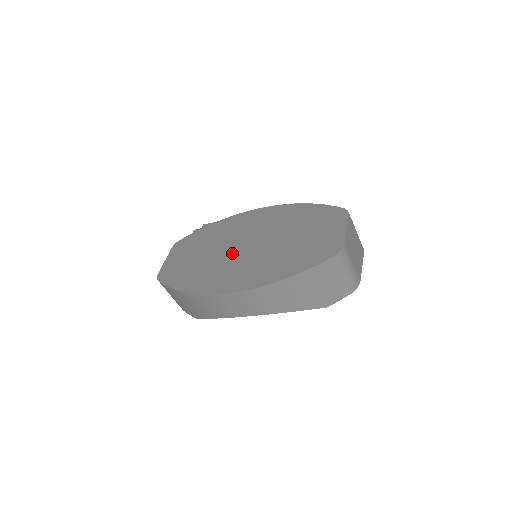
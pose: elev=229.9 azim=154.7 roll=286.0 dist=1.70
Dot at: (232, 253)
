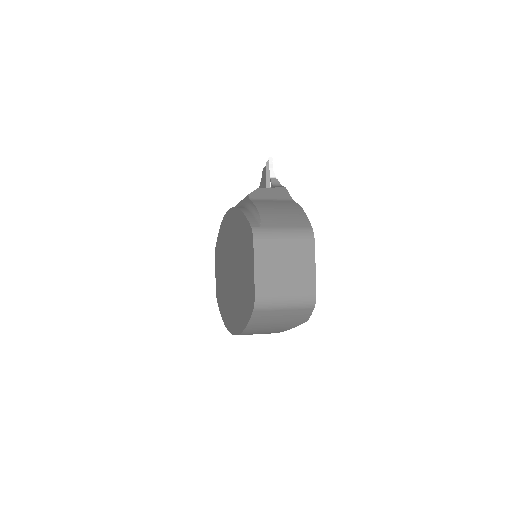
Dot at: (227, 279)
